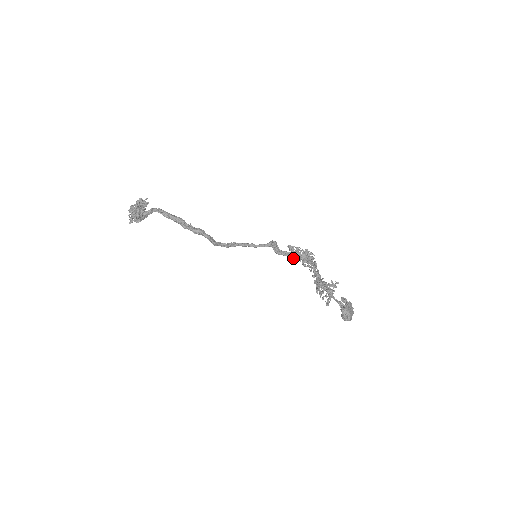
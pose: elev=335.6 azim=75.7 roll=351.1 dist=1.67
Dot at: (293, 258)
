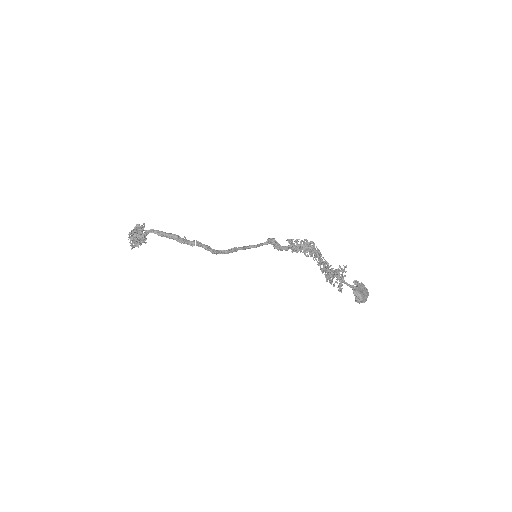
Dot at: (293, 251)
